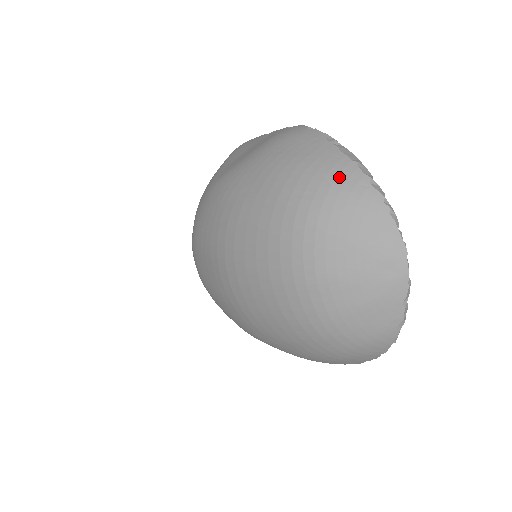
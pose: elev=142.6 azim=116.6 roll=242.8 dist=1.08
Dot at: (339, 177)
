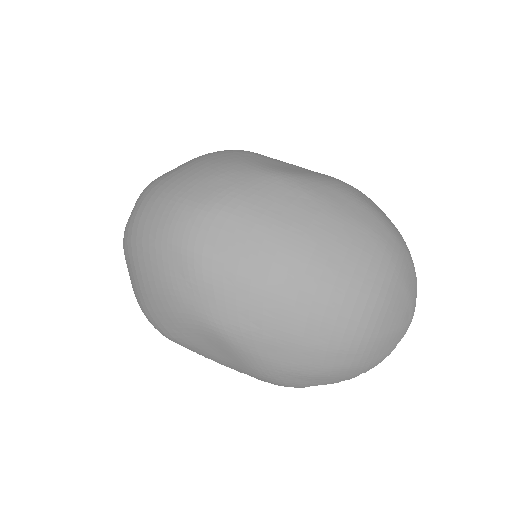
Dot at: (403, 241)
